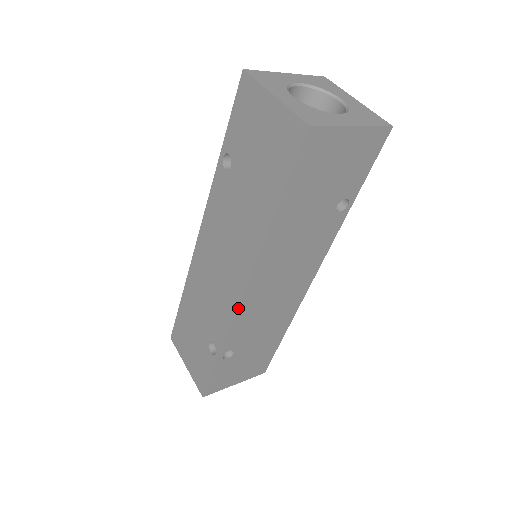
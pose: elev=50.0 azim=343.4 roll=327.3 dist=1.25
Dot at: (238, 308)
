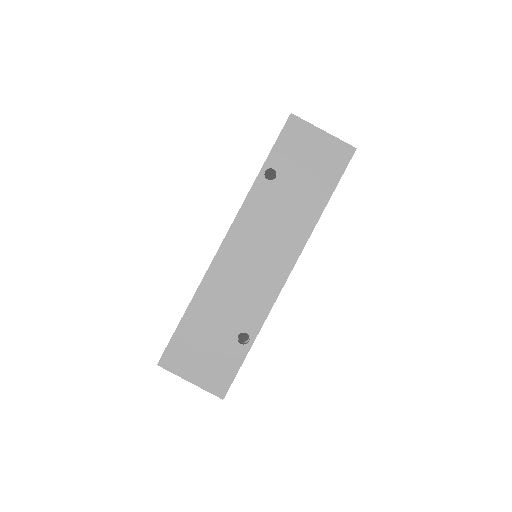
Dot at: (283, 286)
